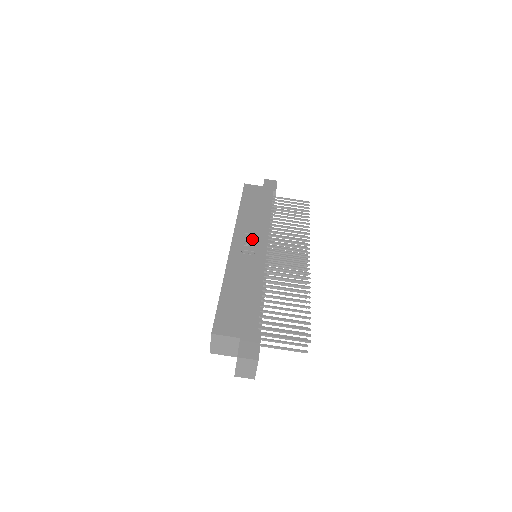
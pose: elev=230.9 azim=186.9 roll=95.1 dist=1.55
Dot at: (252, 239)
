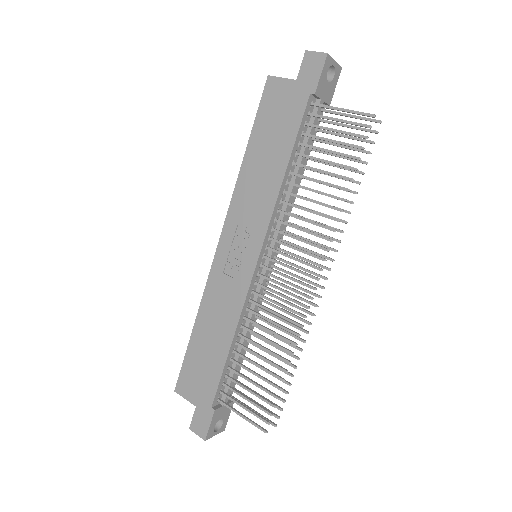
Dot at: (243, 238)
